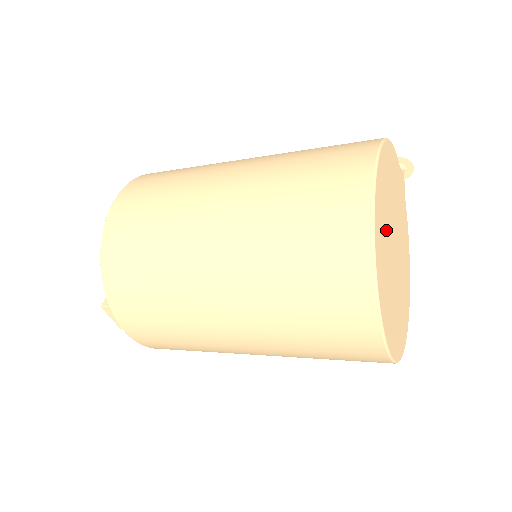
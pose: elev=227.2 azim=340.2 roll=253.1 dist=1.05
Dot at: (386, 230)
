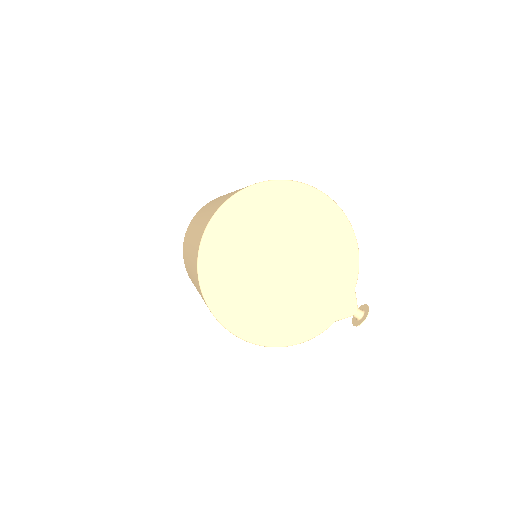
Dot at: (287, 222)
